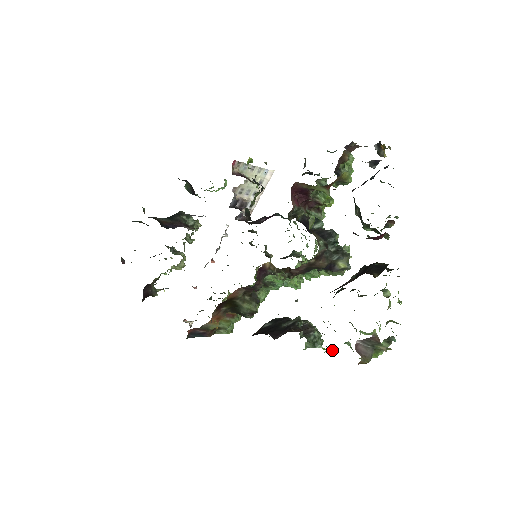
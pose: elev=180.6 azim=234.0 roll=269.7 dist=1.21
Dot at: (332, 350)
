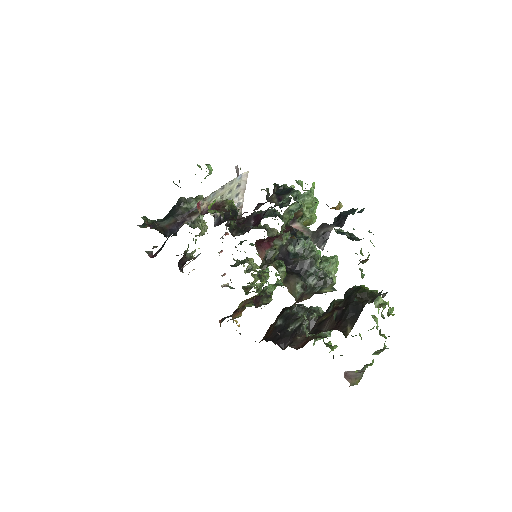
Dot at: (337, 346)
